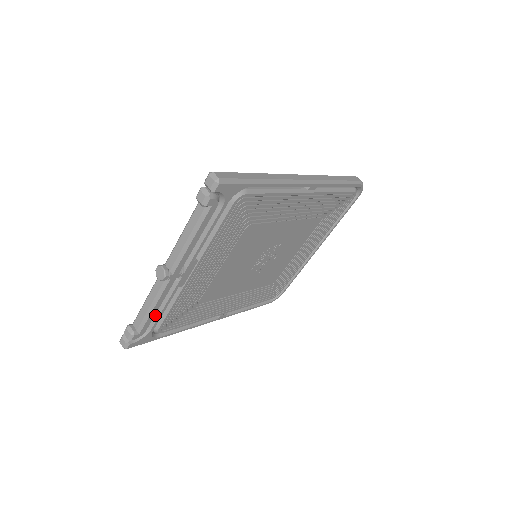
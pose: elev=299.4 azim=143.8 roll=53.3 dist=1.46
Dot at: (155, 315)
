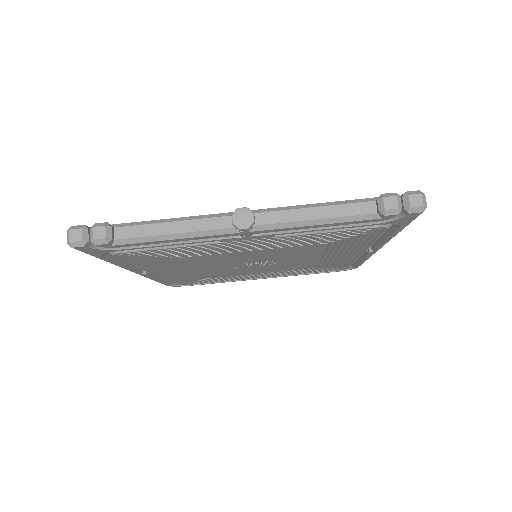
Dot at: occluded
